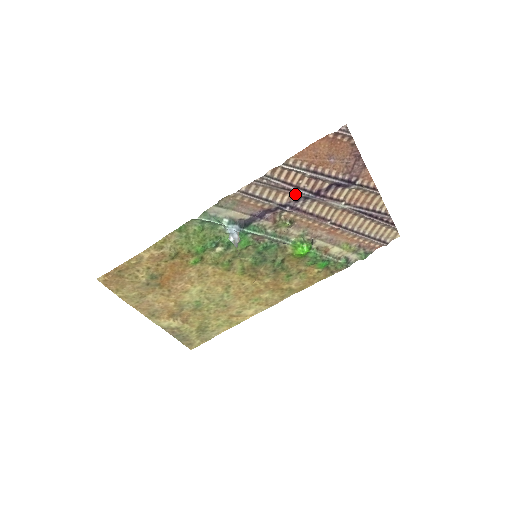
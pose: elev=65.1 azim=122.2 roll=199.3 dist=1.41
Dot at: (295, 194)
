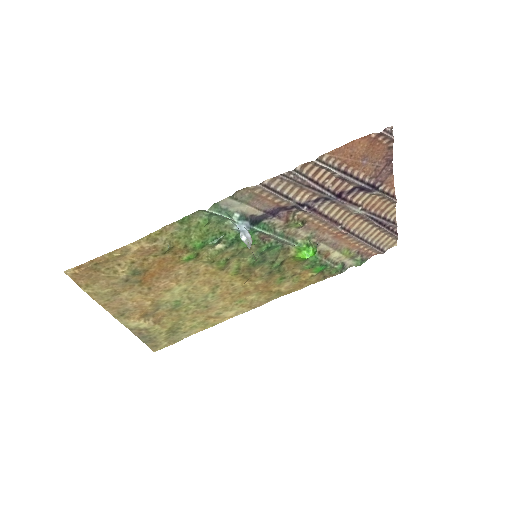
Dot at: (317, 194)
